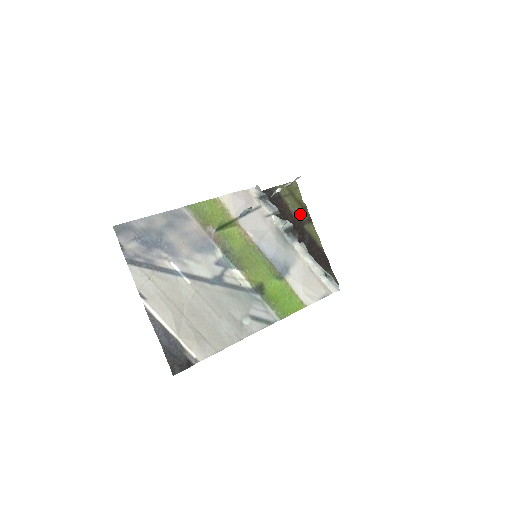
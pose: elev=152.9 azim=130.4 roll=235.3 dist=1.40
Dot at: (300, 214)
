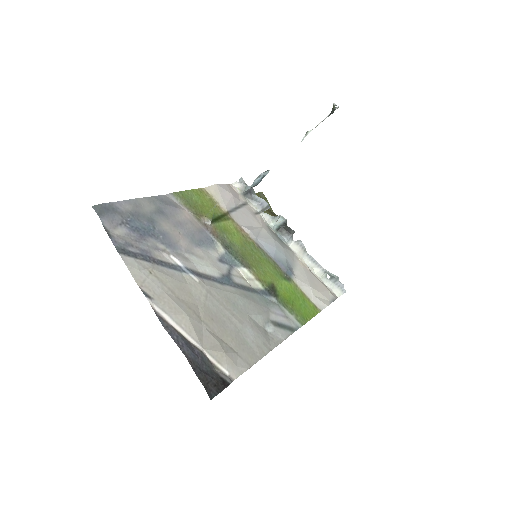
Dot at: occluded
